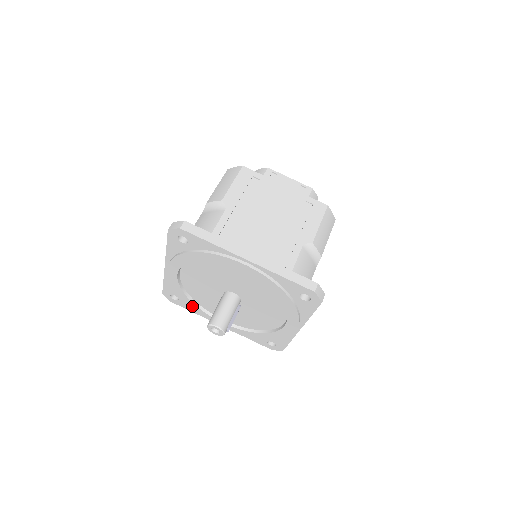
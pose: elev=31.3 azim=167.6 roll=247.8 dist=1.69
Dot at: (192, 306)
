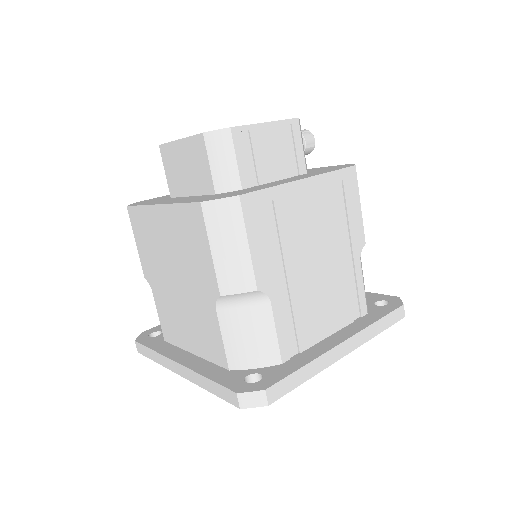
Dot at: occluded
